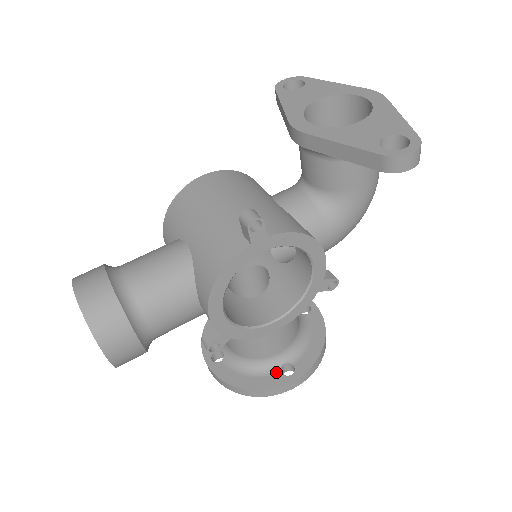
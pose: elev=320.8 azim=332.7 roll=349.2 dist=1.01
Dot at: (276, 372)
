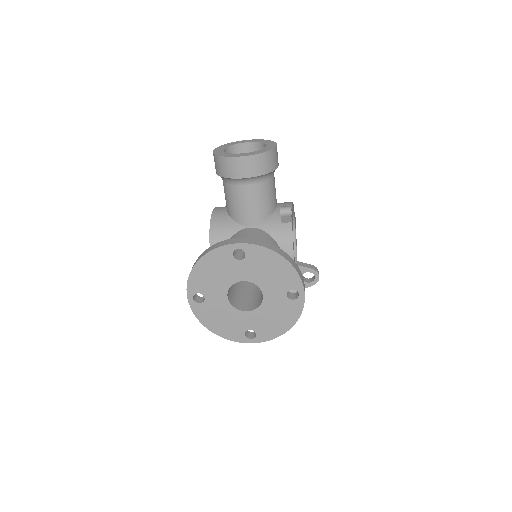
Dot at: occluded
